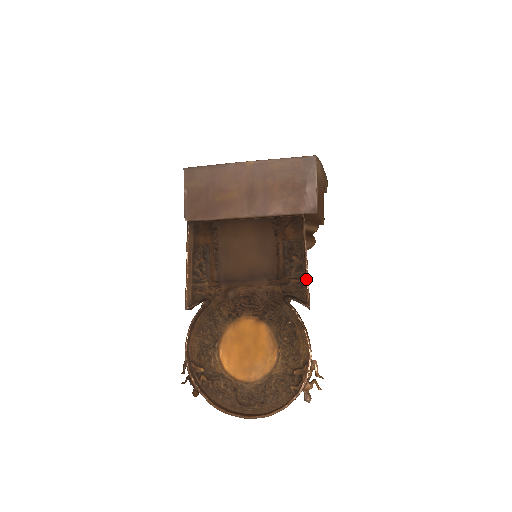
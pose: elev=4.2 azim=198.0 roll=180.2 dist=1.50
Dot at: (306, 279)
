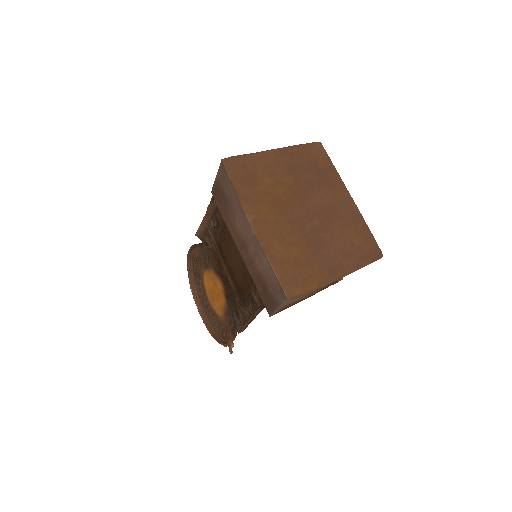
Dot at: (245, 324)
